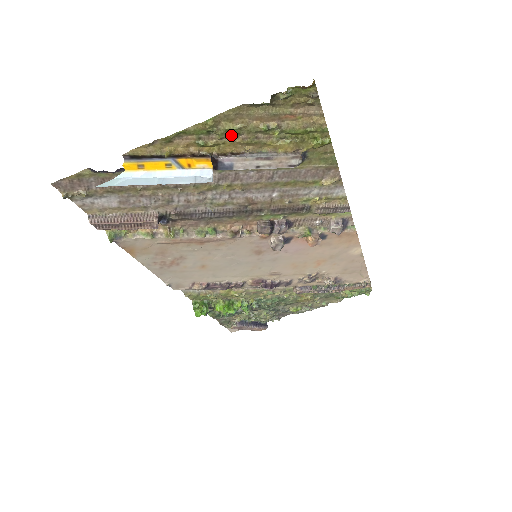
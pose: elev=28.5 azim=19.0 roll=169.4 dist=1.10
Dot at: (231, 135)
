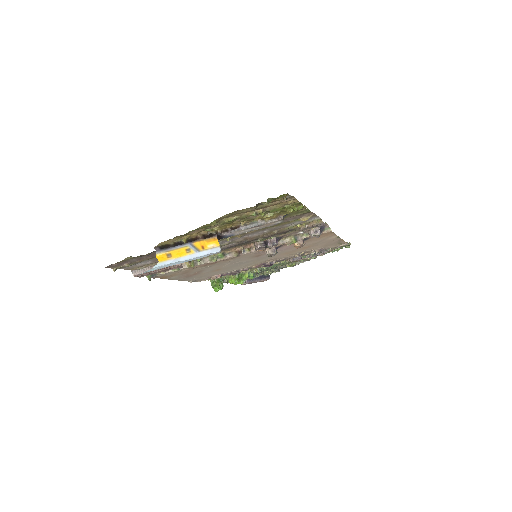
Dot at: (230, 222)
